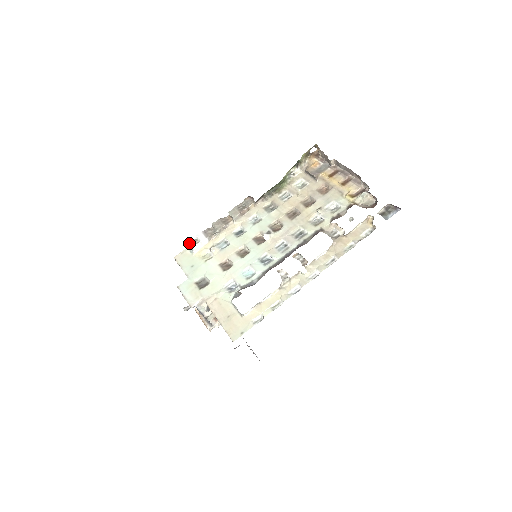
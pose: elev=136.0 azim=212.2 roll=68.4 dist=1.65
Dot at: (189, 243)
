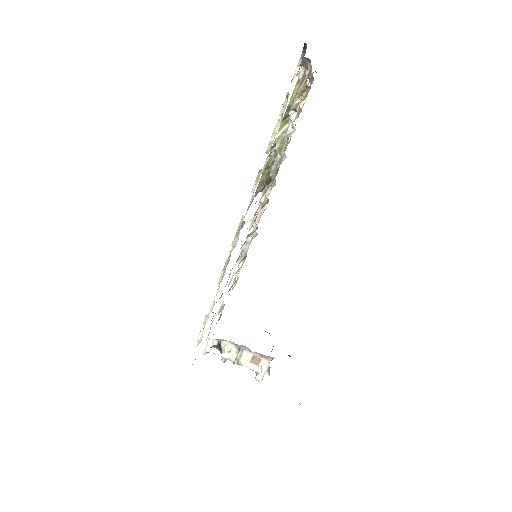
Dot at: (228, 279)
